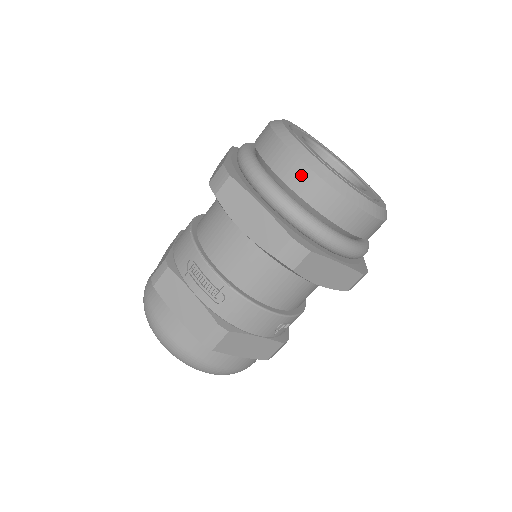
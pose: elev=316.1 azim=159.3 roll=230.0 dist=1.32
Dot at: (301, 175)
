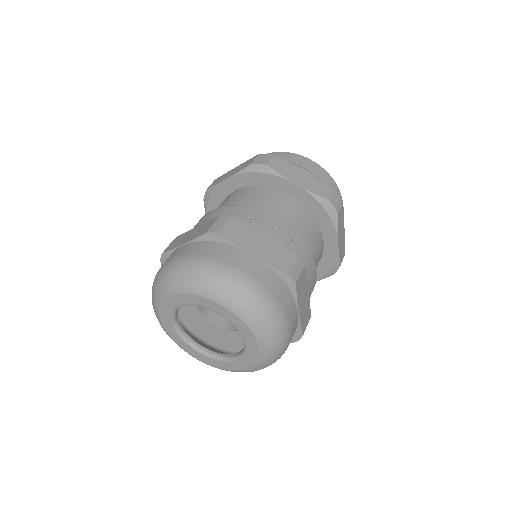
Dot at: (314, 166)
